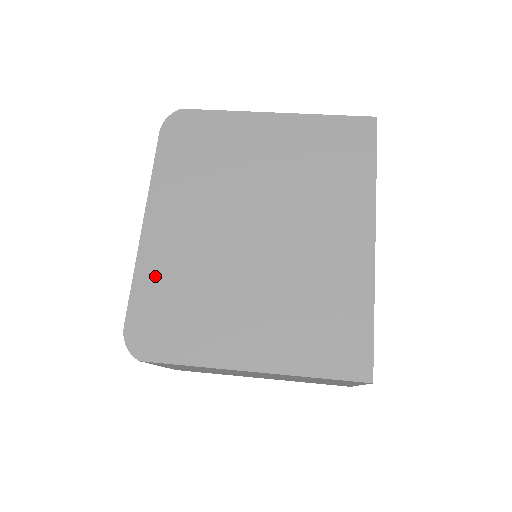
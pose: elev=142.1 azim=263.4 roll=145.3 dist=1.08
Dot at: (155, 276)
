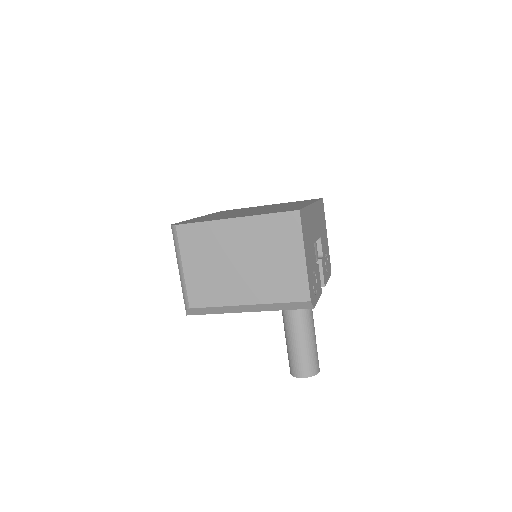
Dot at: (196, 219)
